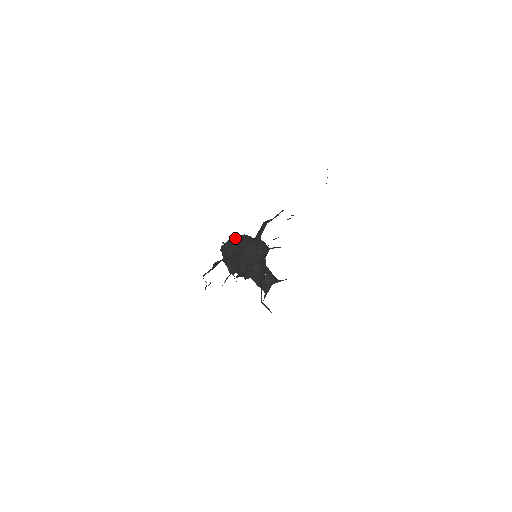
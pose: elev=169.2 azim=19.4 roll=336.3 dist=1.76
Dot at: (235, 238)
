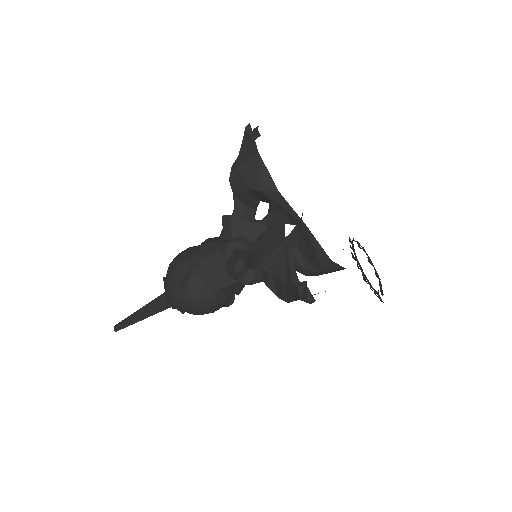
Dot at: occluded
